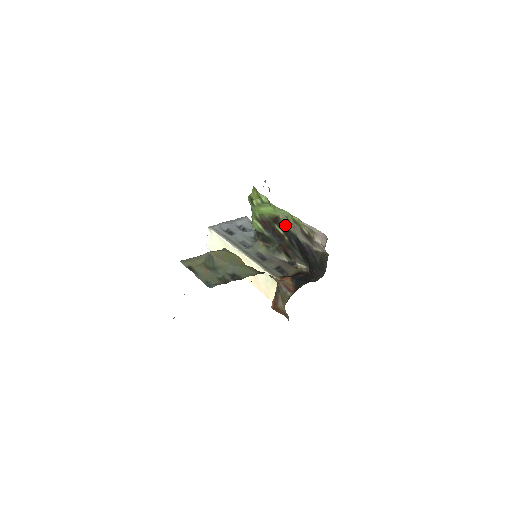
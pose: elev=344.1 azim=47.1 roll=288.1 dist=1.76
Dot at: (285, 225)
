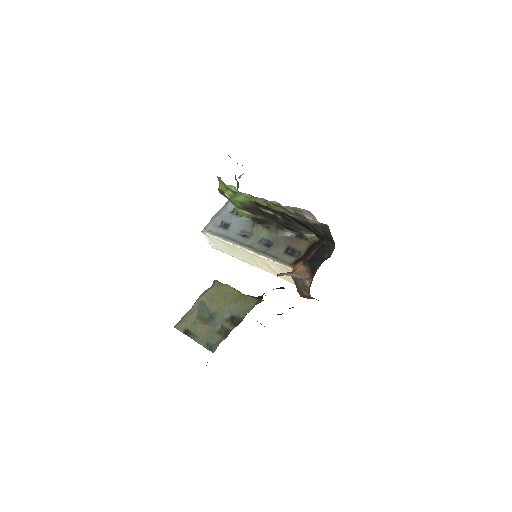
Dot at: occluded
